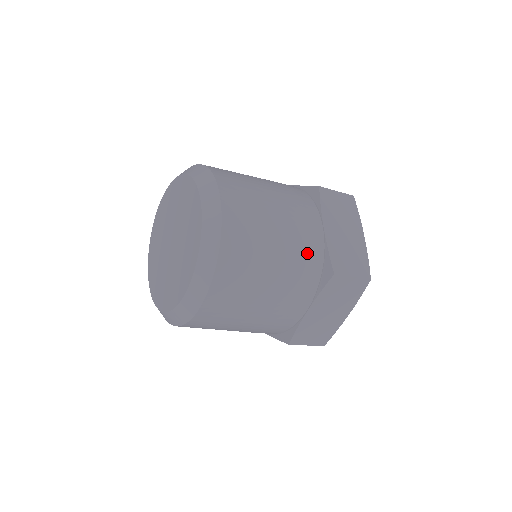
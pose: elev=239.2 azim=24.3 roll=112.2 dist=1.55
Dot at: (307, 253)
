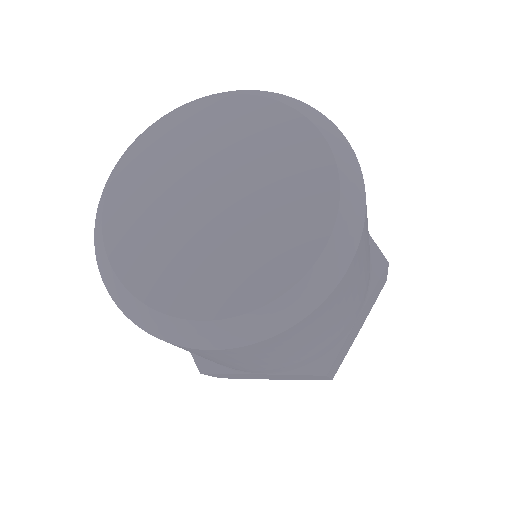
Dot at: (330, 342)
